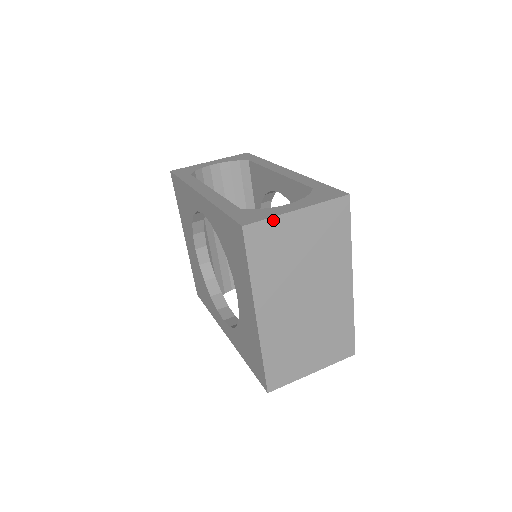
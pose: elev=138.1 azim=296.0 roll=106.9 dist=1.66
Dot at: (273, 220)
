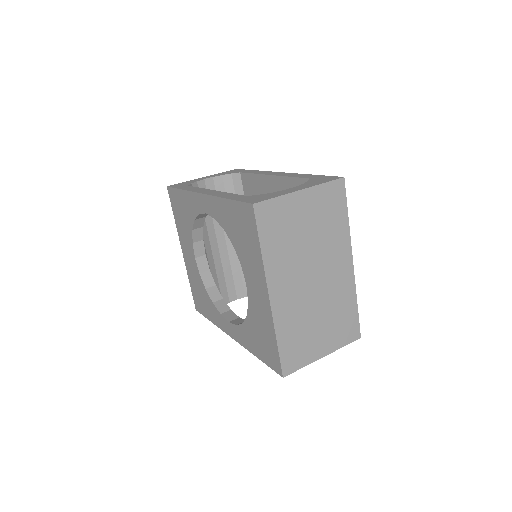
Dot at: (280, 199)
